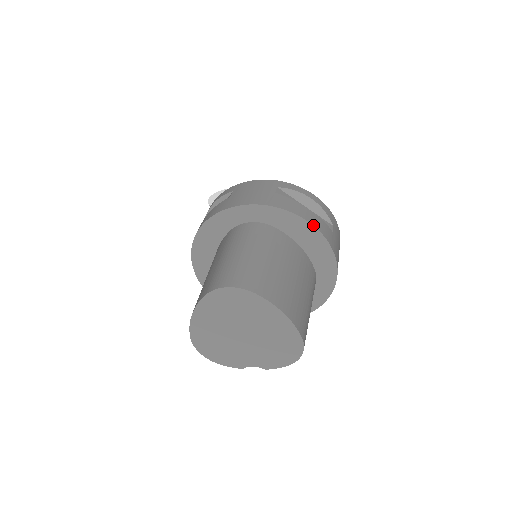
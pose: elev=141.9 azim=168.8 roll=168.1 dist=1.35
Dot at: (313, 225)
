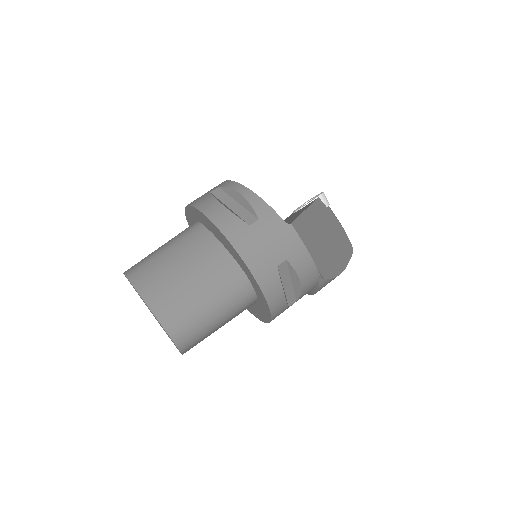
Dot at: (210, 219)
